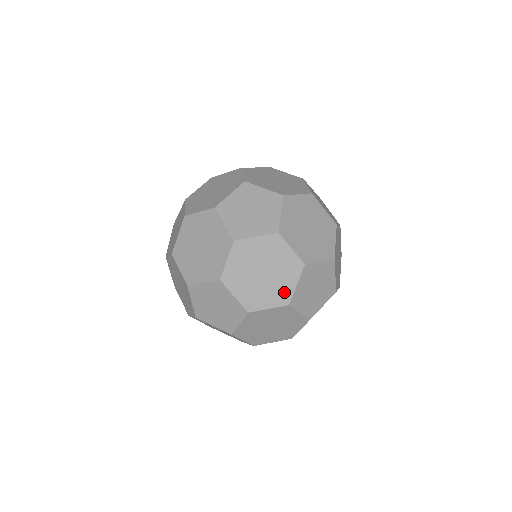
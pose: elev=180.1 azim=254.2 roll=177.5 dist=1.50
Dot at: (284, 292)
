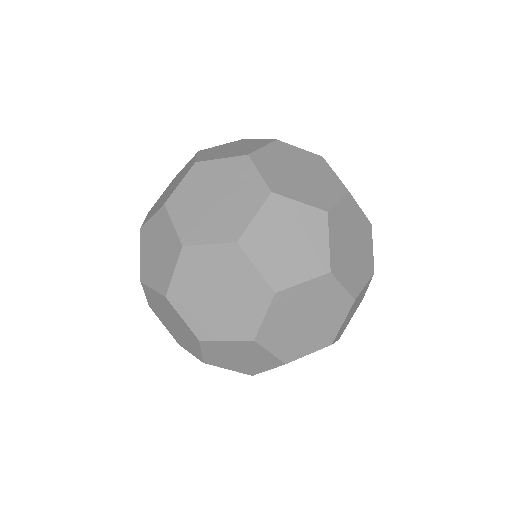
Dot at: (235, 224)
